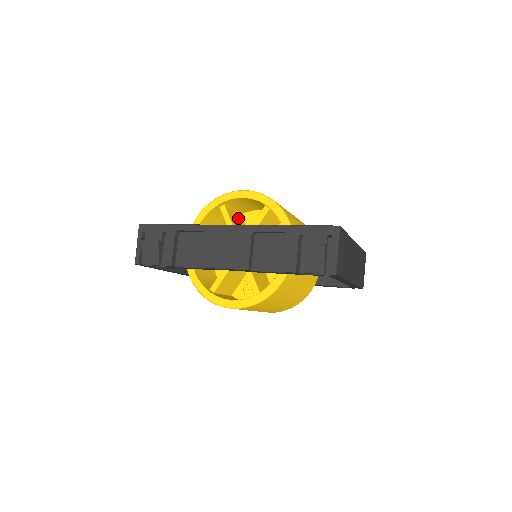
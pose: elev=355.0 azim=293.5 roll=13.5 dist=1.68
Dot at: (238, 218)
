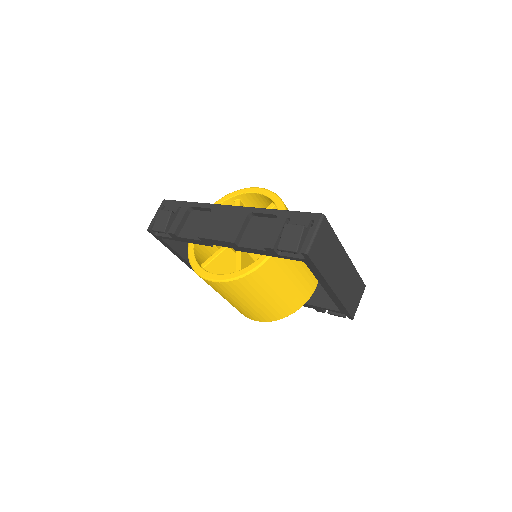
Dot at: occluded
